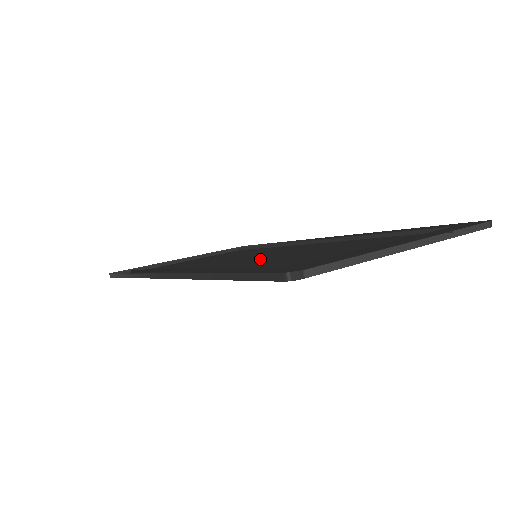
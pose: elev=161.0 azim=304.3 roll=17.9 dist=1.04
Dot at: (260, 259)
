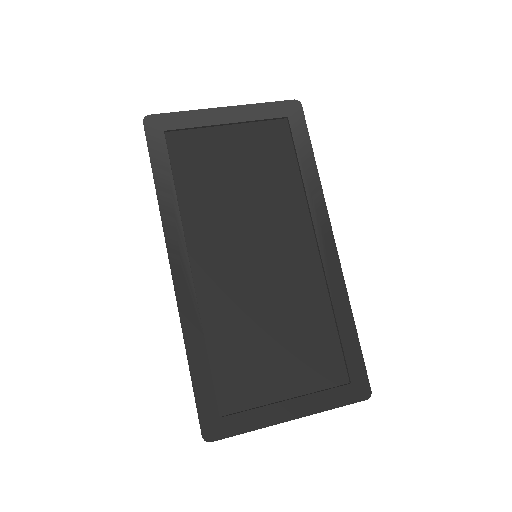
Dot at: (245, 293)
